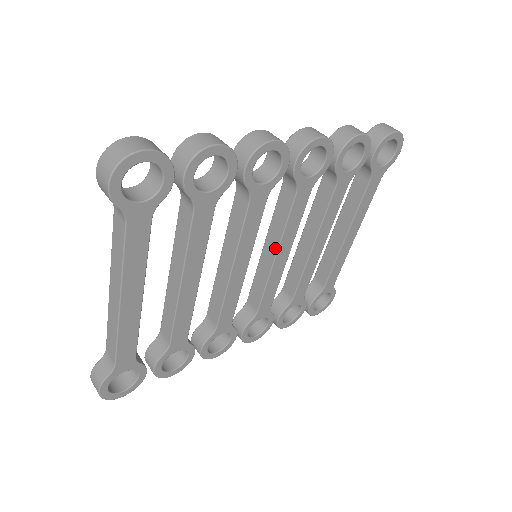
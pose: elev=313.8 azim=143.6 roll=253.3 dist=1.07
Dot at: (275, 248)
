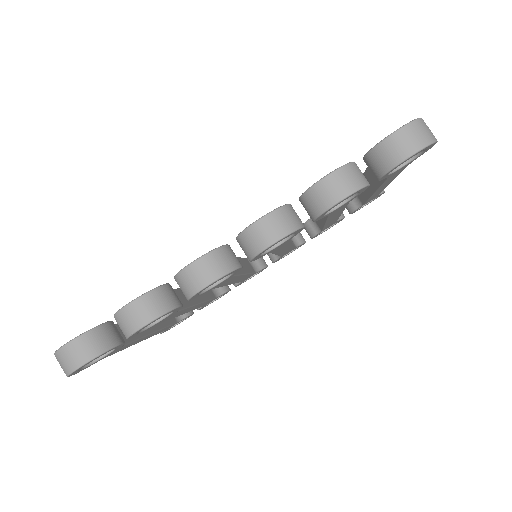
Dot at: occluded
